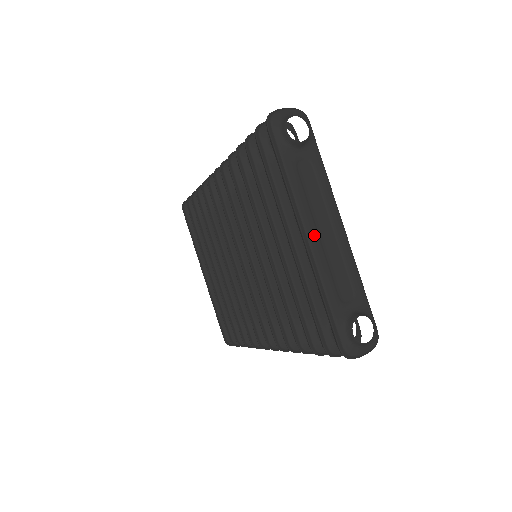
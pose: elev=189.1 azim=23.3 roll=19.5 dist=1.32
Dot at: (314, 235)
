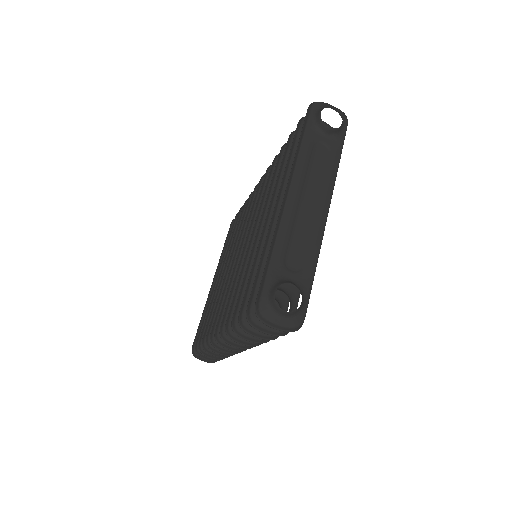
Dot at: (295, 198)
